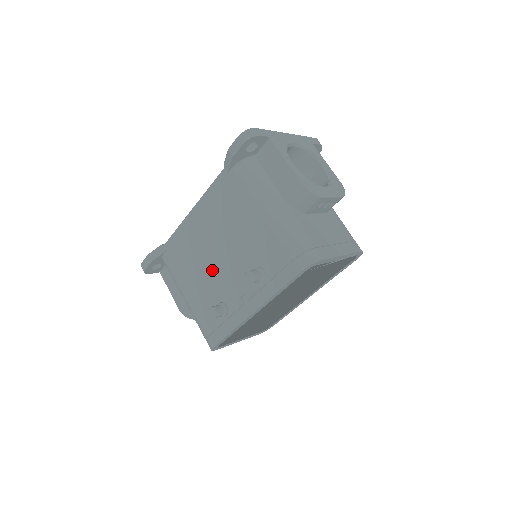
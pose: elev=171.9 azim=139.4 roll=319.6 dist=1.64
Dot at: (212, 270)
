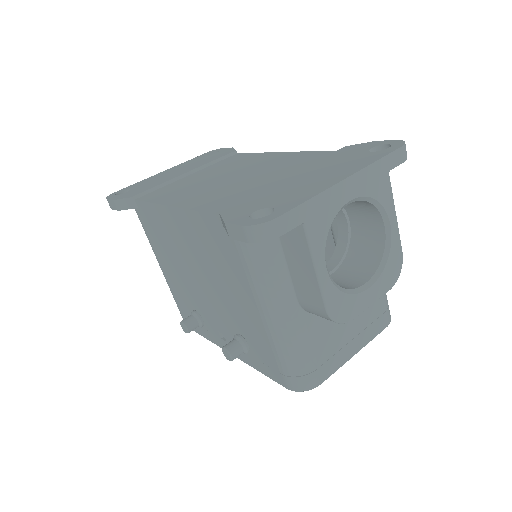
Dot at: (191, 282)
